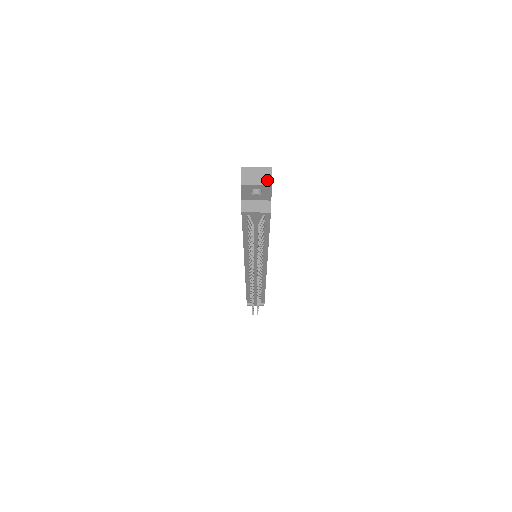
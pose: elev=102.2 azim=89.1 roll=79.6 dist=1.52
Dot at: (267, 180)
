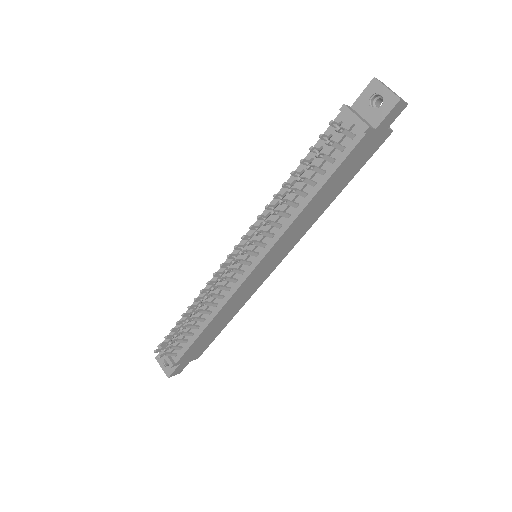
Dot at: (399, 97)
